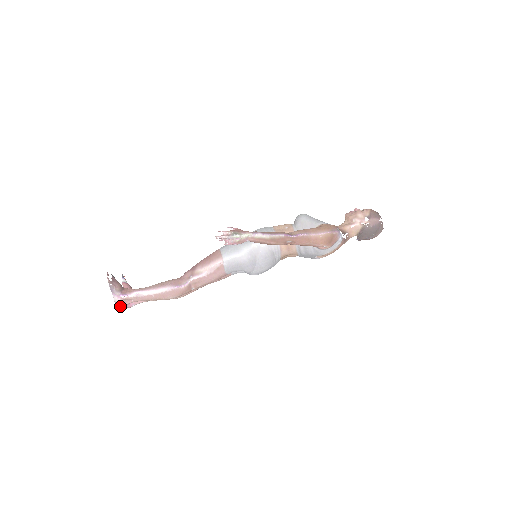
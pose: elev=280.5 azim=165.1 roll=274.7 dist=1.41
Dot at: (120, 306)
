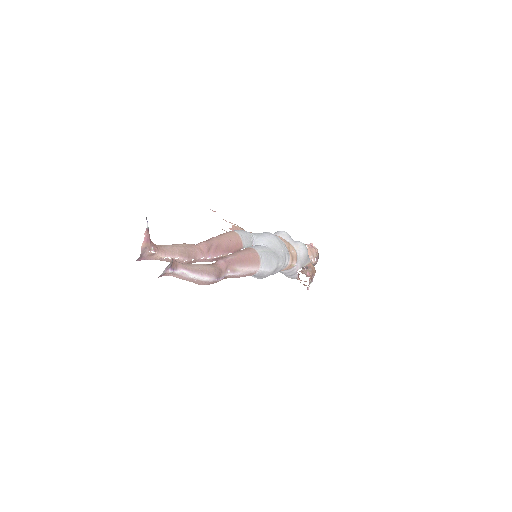
Dot at: occluded
